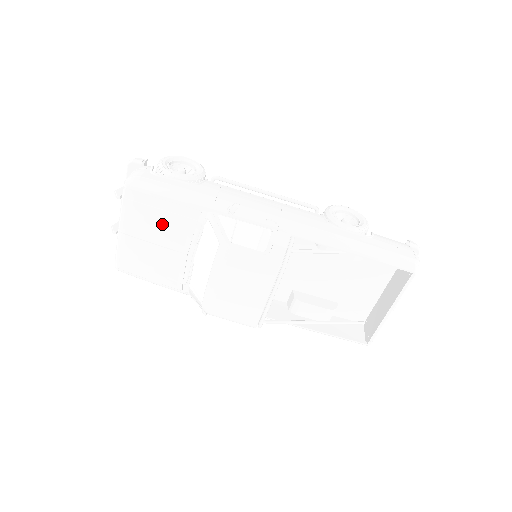
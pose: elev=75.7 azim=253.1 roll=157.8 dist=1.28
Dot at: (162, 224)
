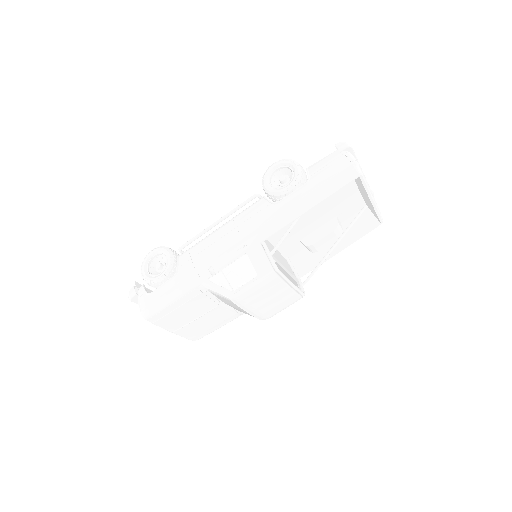
Dot at: (187, 311)
